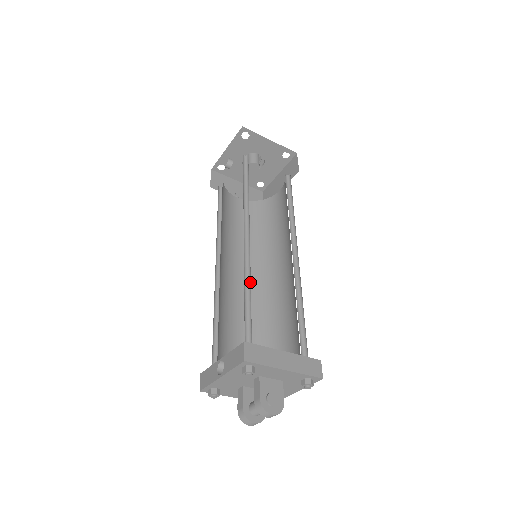
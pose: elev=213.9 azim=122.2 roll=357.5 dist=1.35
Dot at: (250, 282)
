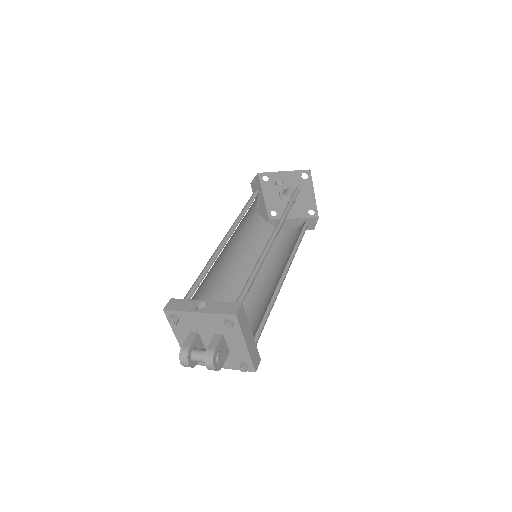
Dot at: (259, 269)
